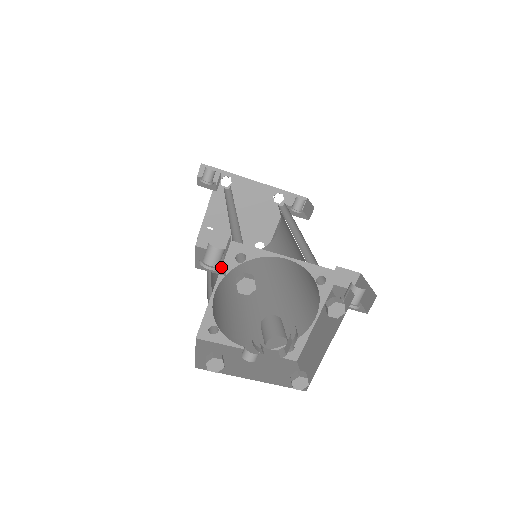
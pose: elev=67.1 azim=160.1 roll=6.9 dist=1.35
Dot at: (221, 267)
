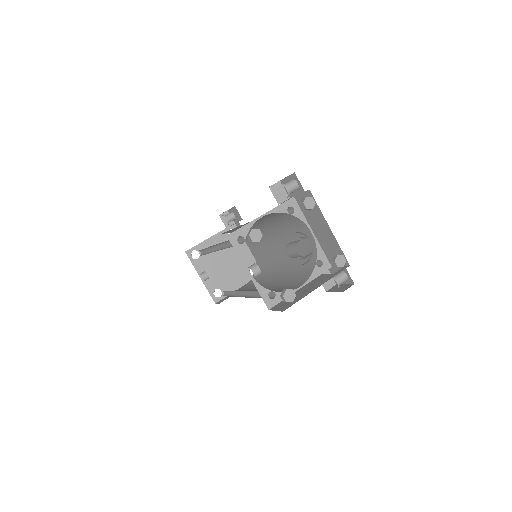
Dot at: (288, 196)
